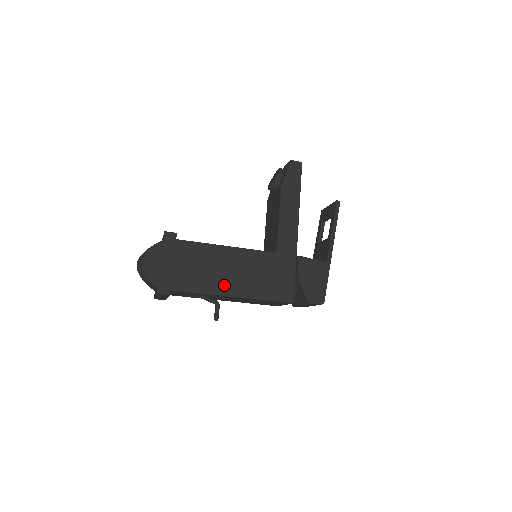
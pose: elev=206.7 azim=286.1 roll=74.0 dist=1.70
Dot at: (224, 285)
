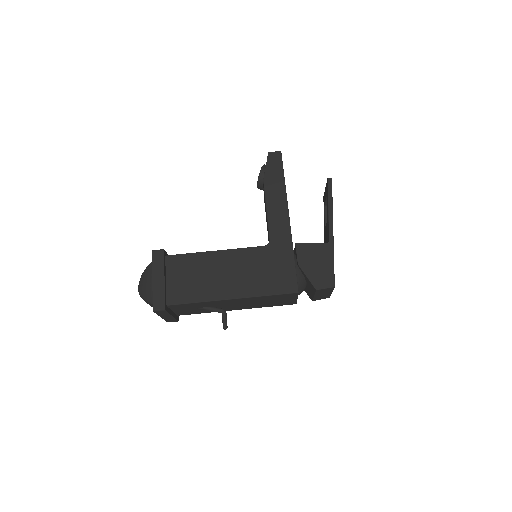
Dot at: (220, 289)
